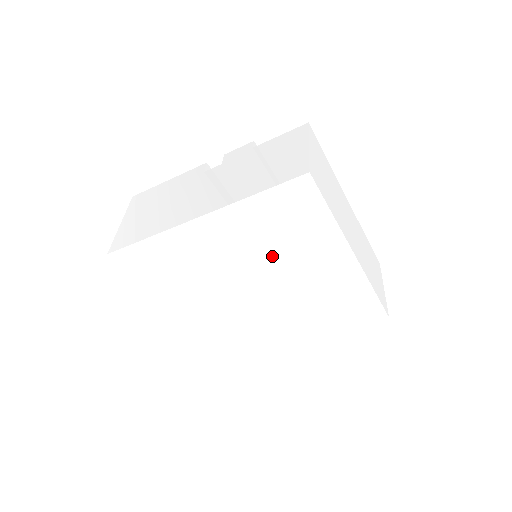
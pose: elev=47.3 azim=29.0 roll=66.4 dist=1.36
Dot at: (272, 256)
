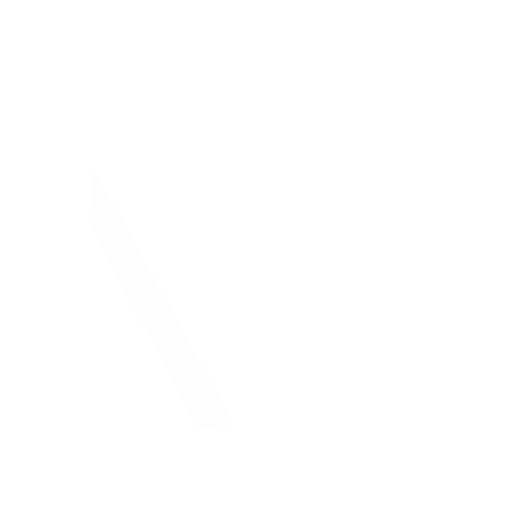
Dot at: (292, 189)
